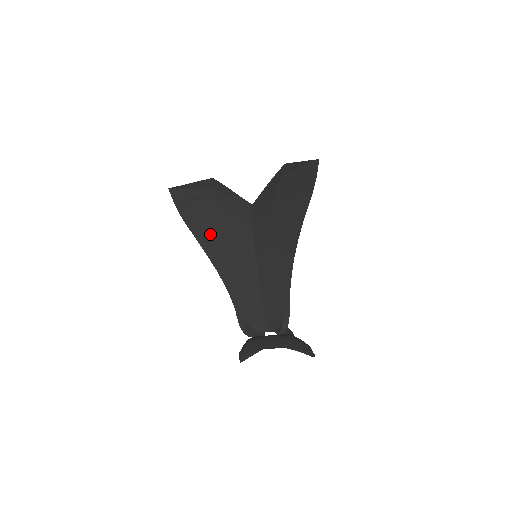
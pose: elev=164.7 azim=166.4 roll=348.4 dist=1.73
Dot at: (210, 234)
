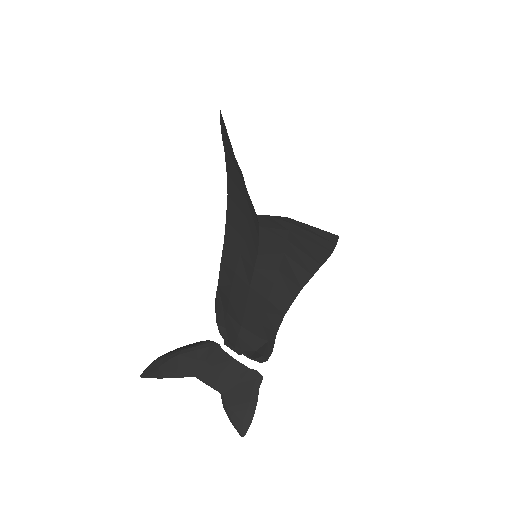
Dot at: (236, 187)
